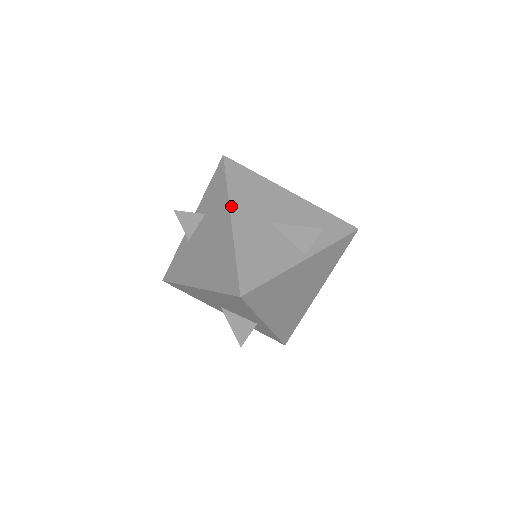
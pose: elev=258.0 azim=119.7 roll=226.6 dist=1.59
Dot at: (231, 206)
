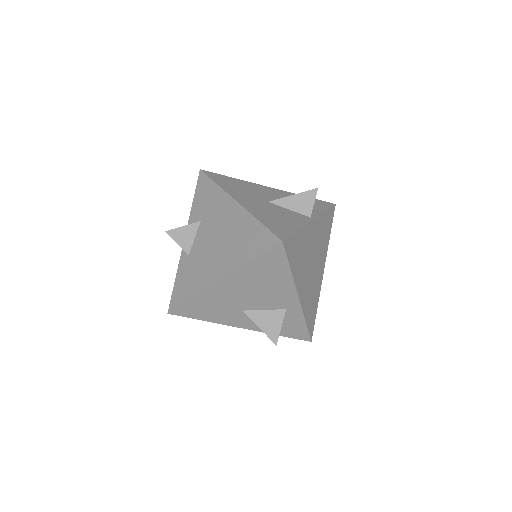
Dot at: (230, 194)
